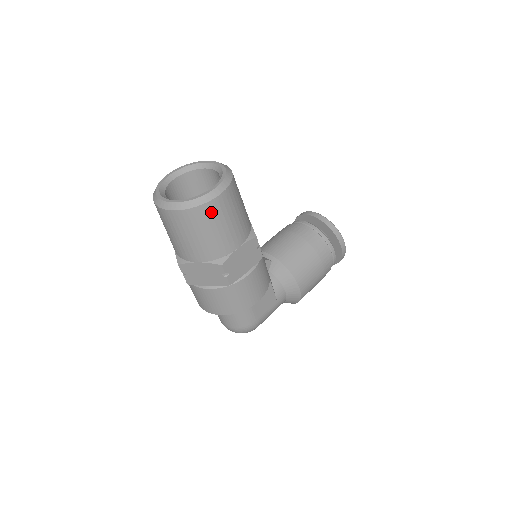
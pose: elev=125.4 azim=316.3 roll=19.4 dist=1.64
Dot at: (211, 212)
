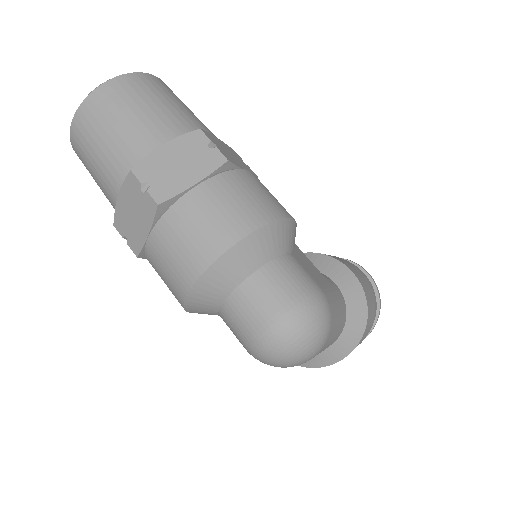
Dot at: (156, 84)
